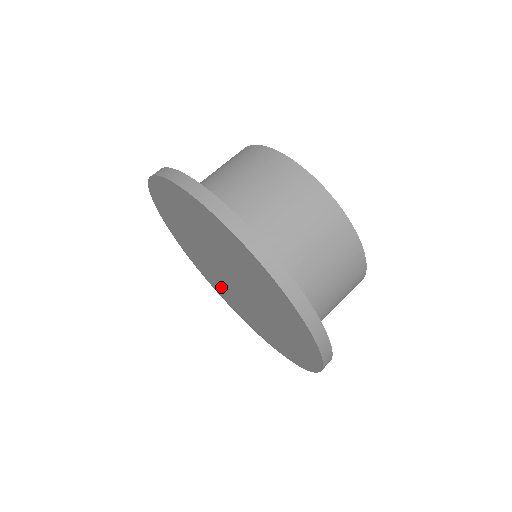
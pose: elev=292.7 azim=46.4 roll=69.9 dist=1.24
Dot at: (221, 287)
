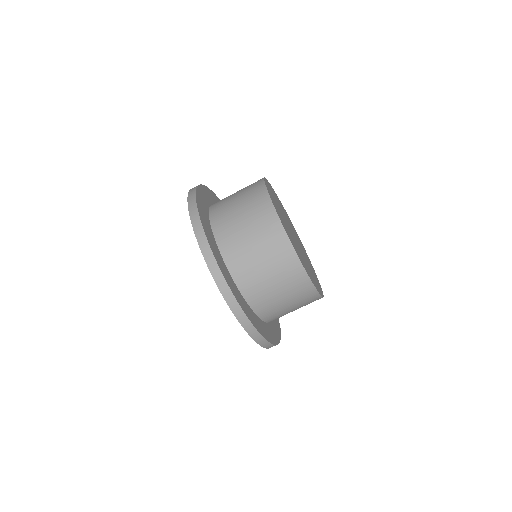
Dot at: occluded
